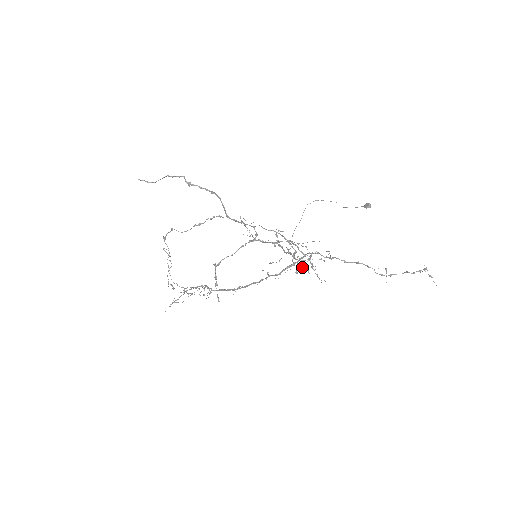
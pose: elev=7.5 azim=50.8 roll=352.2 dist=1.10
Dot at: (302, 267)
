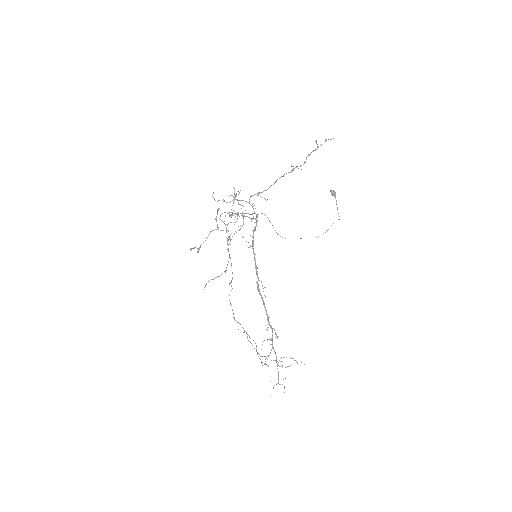
Dot at: (213, 193)
